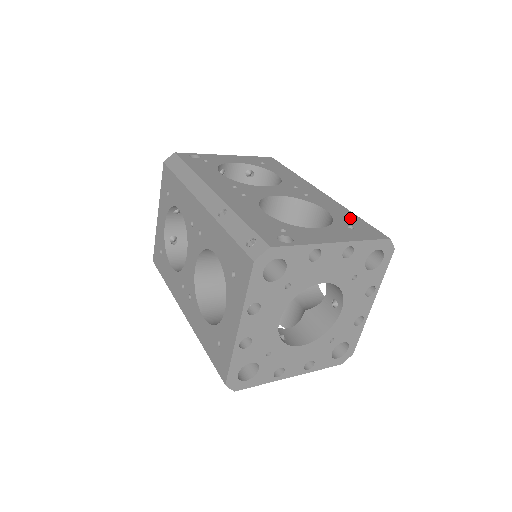
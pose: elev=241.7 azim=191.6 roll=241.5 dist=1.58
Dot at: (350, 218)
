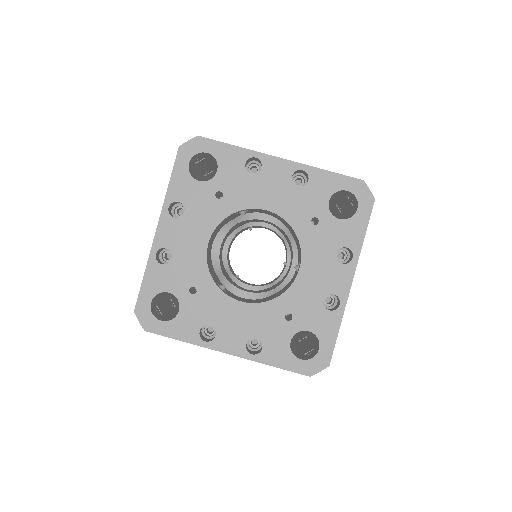
Dot at: occluded
